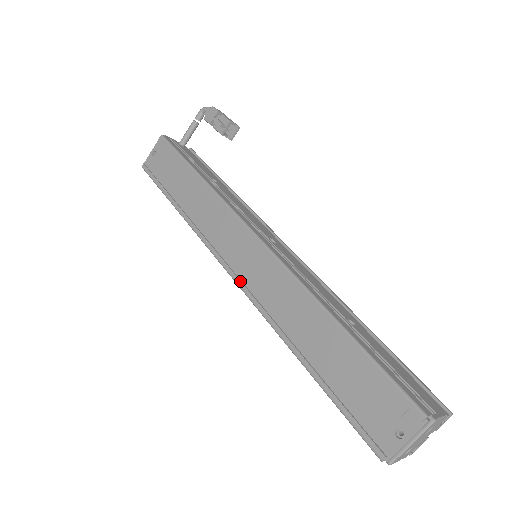
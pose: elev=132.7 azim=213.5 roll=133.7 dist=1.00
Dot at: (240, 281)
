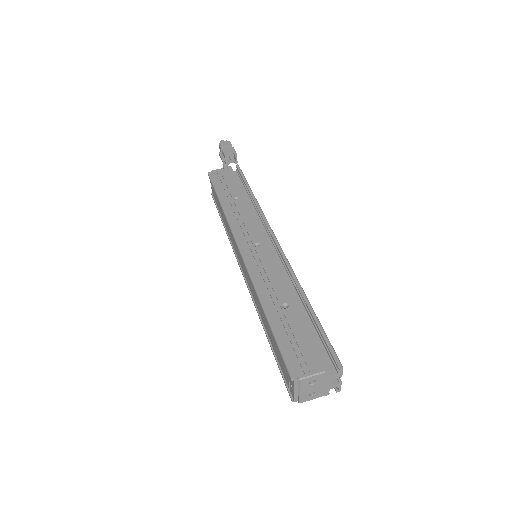
Dot at: (245, 280)
